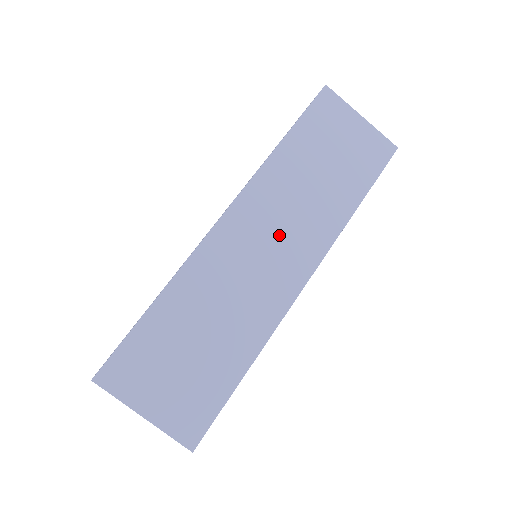
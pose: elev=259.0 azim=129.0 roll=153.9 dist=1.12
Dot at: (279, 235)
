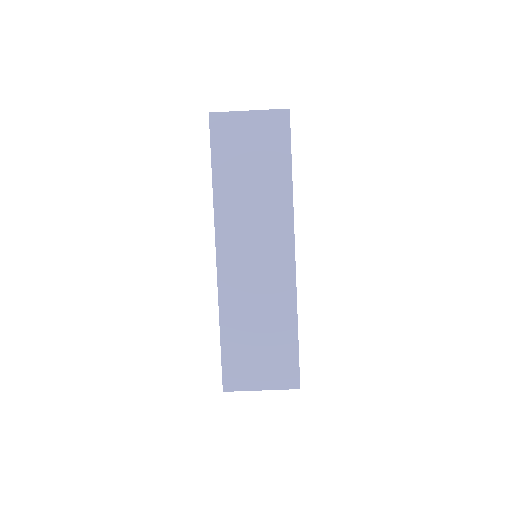
Dot at: (257, 240)
